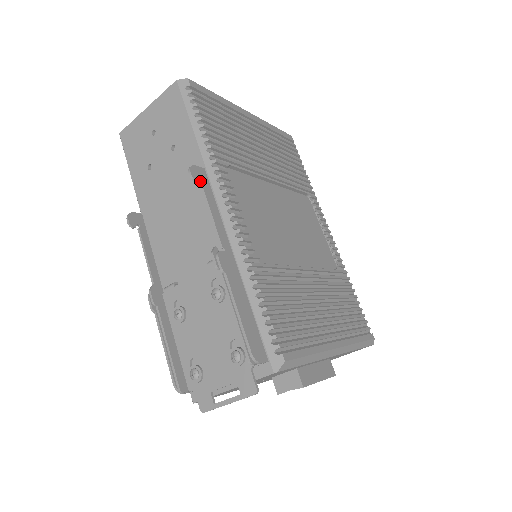
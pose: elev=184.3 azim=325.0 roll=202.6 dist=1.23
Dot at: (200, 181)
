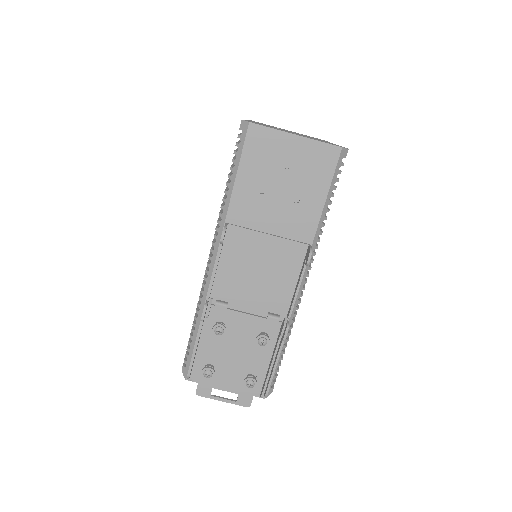
Dot at: (306, 260)
